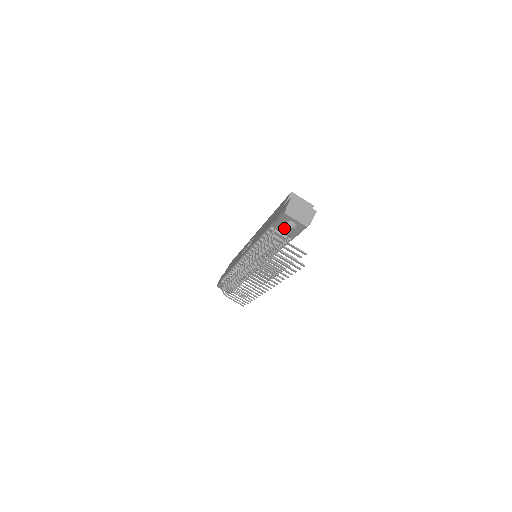
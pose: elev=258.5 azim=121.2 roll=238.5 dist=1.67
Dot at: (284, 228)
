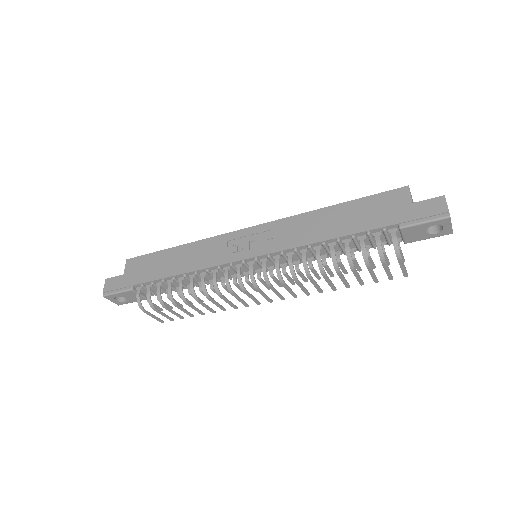
Dot at: (415, 232)
